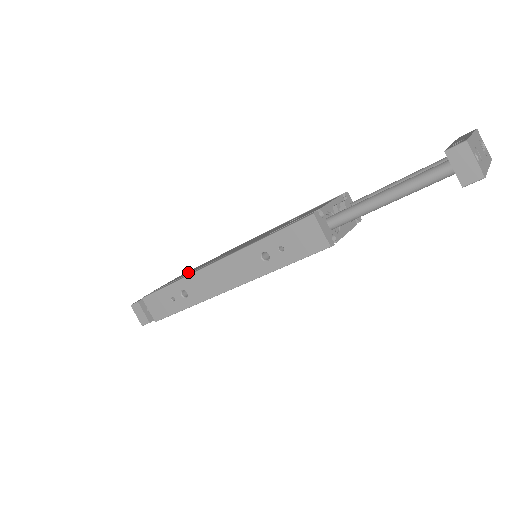
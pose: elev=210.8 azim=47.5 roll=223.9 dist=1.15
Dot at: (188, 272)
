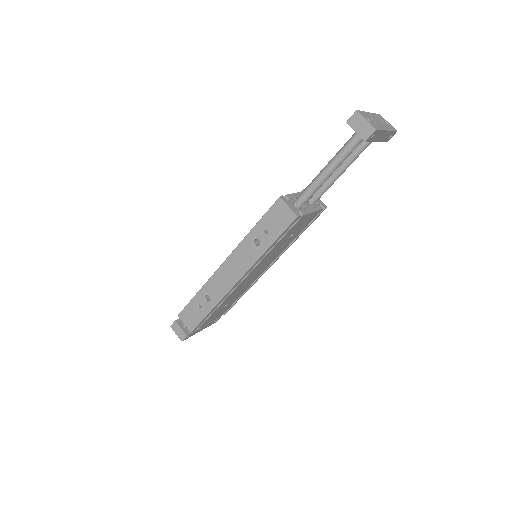
Dot at: occluded
